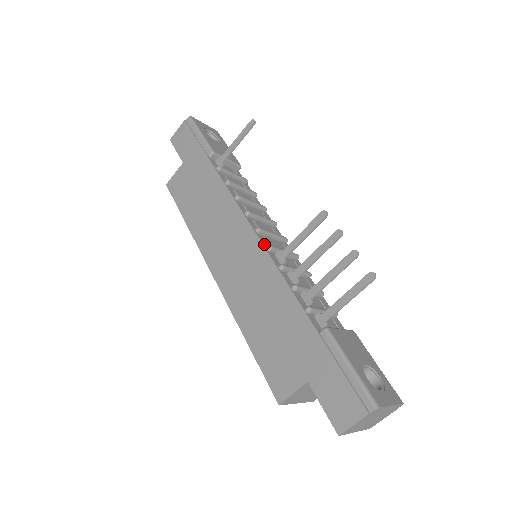
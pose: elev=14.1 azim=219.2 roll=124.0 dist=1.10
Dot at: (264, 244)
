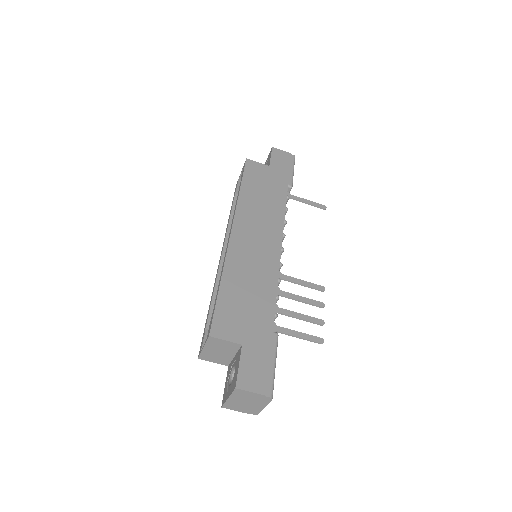
Dot at: occluded
